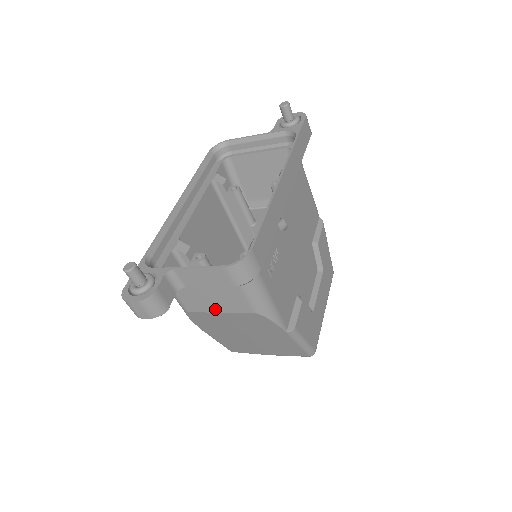
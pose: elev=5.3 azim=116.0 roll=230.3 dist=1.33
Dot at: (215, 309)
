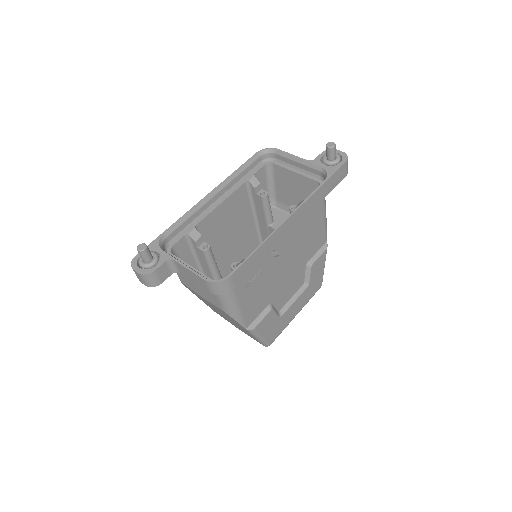
Dot at: (199, 293)
